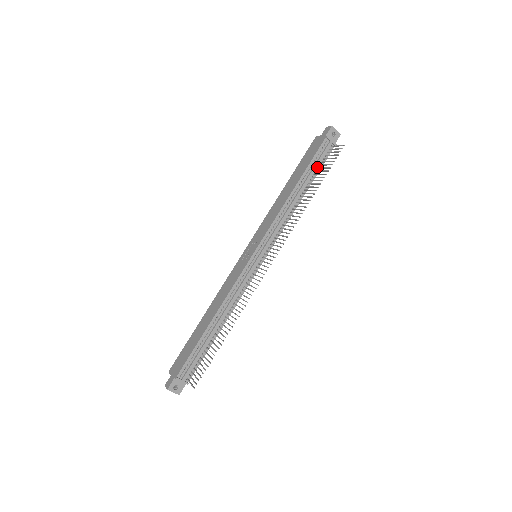
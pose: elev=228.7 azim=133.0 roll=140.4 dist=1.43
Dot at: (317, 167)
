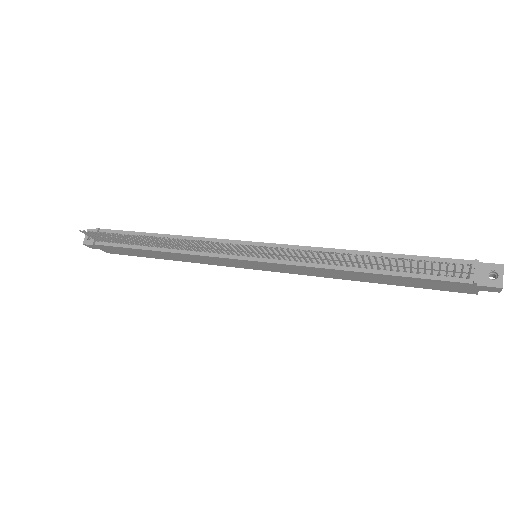
Dot at: (419, 271)
